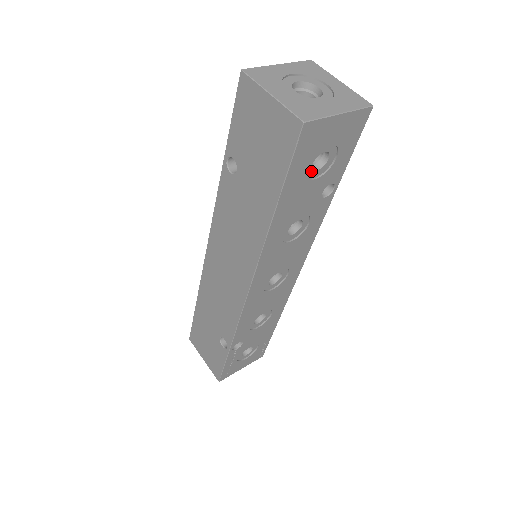
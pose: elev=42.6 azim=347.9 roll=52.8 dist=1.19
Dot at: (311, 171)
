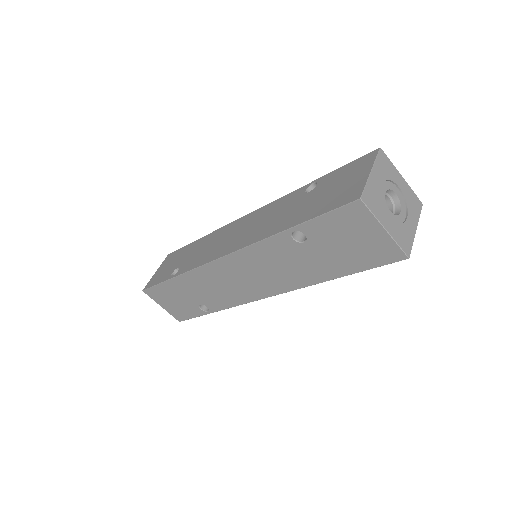
Dot at: occluded
